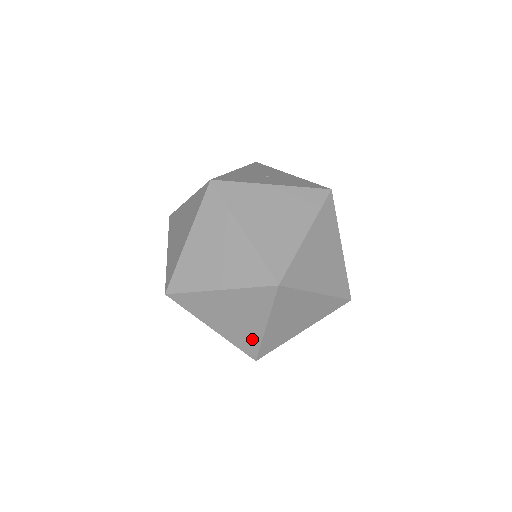
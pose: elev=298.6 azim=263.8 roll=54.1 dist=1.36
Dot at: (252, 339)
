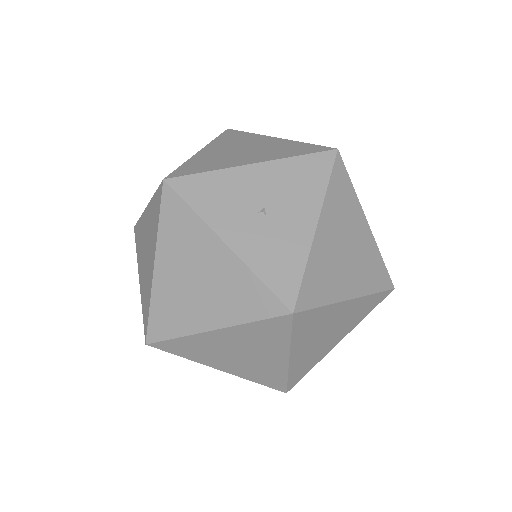
Dot at: occluded
